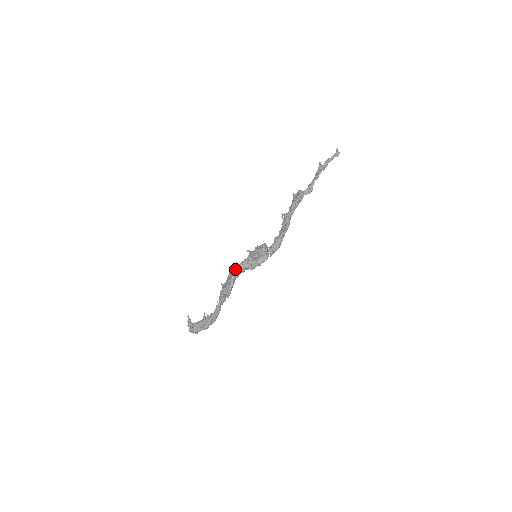
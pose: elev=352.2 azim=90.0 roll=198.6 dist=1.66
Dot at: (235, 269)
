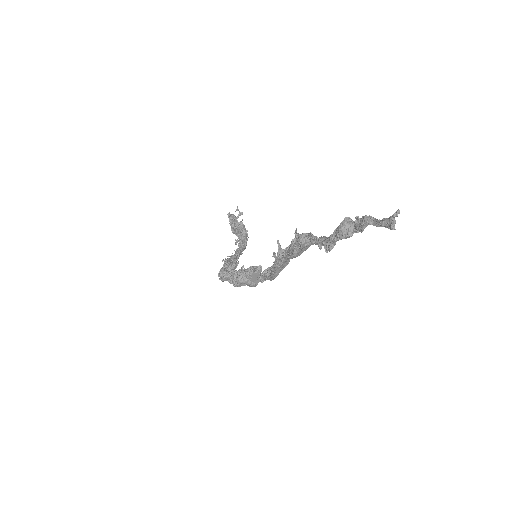
Dot at: (221, 277)
